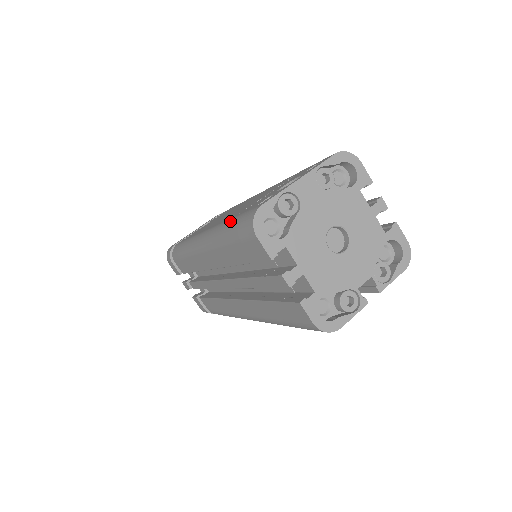
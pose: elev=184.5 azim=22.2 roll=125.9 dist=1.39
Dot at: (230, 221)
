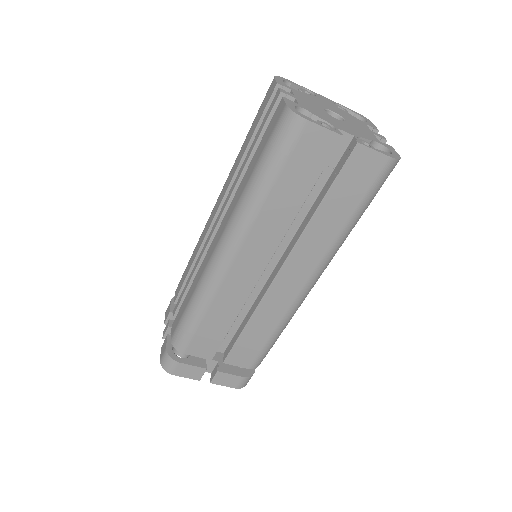
Dot at: occluded
